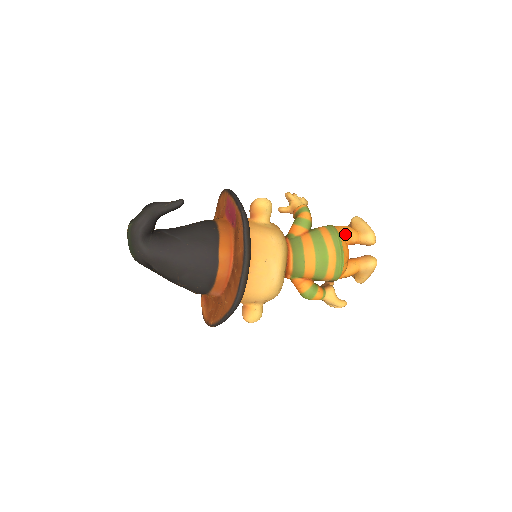
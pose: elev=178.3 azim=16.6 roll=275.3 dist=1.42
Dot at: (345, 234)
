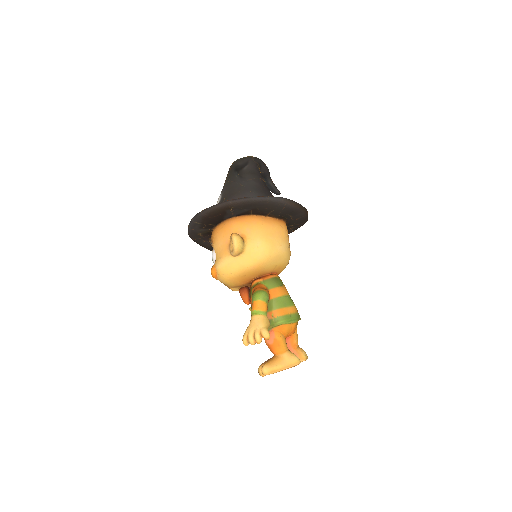
Dot at: occluded
